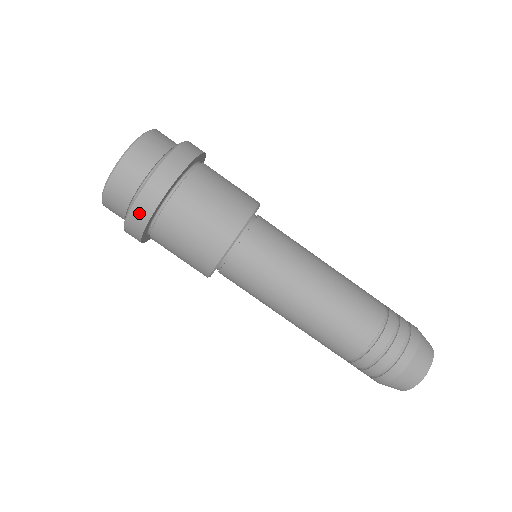
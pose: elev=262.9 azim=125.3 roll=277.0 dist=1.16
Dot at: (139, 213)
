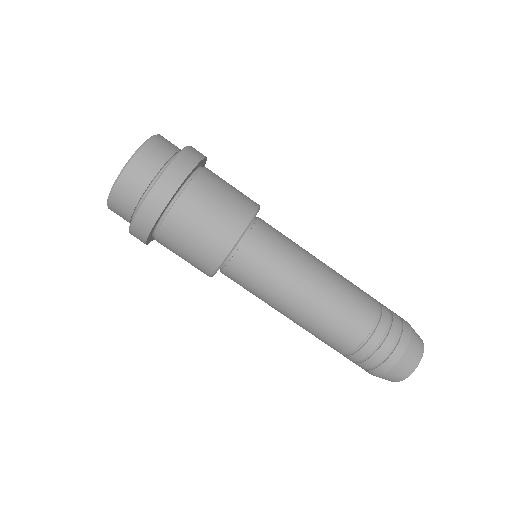
Dot at: (165, 186)
